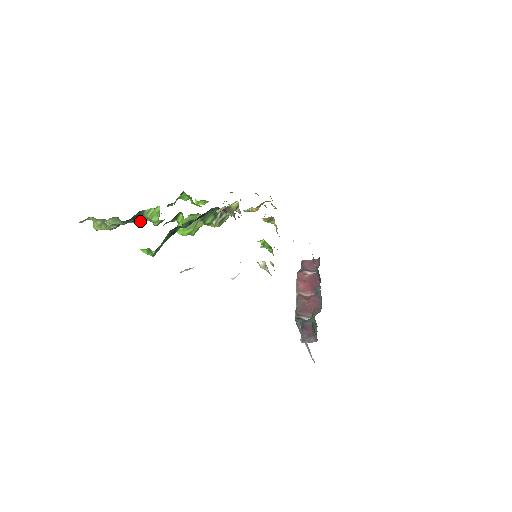
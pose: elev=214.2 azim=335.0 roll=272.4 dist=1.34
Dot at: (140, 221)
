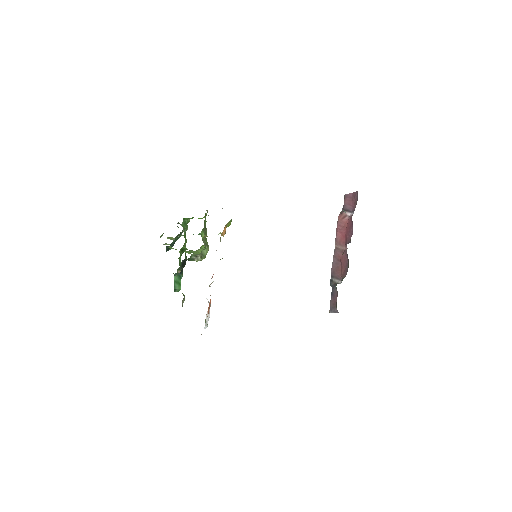
Dot at: occluded
